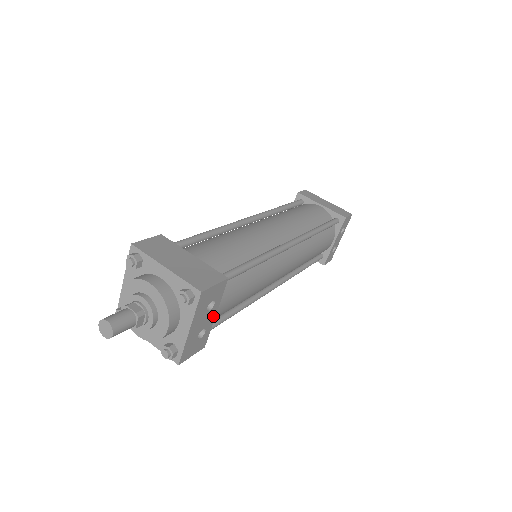
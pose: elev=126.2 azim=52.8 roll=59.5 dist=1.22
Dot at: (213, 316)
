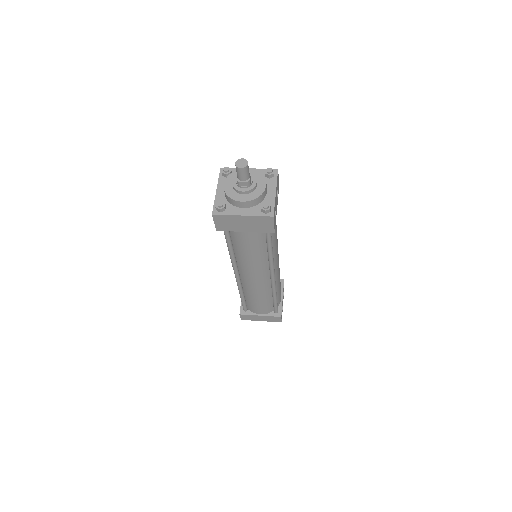
Dot at: occluded
